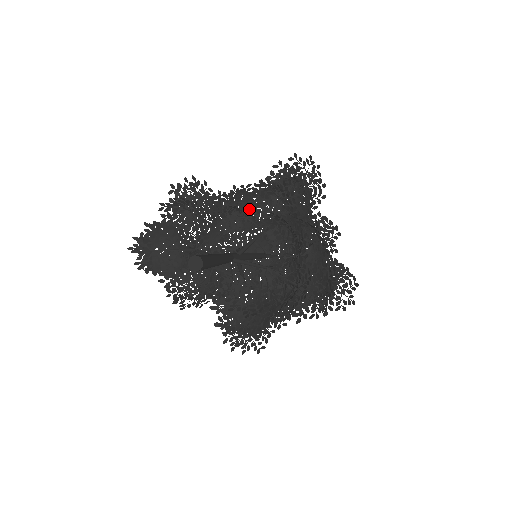
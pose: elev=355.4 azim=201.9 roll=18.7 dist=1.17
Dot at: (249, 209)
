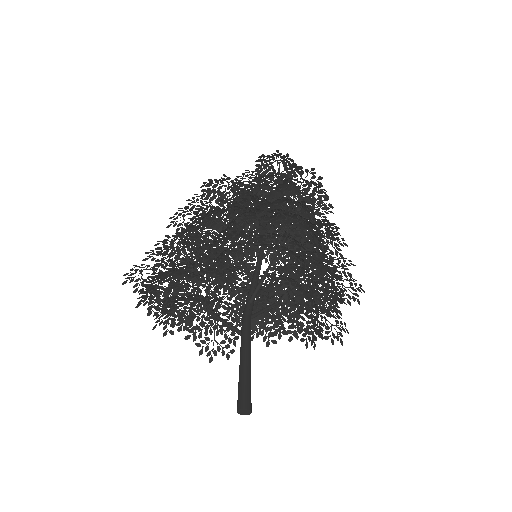
Dot at: (241, 215)
